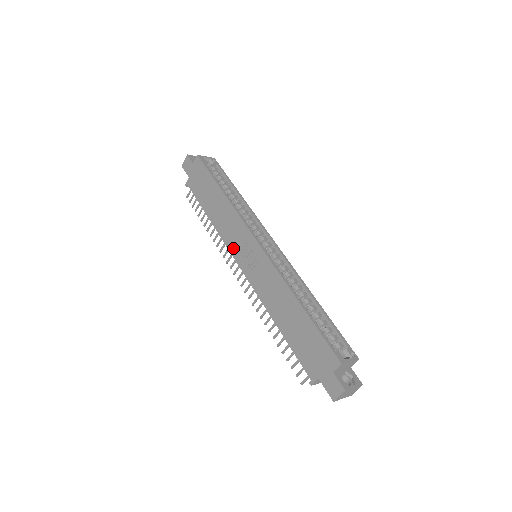
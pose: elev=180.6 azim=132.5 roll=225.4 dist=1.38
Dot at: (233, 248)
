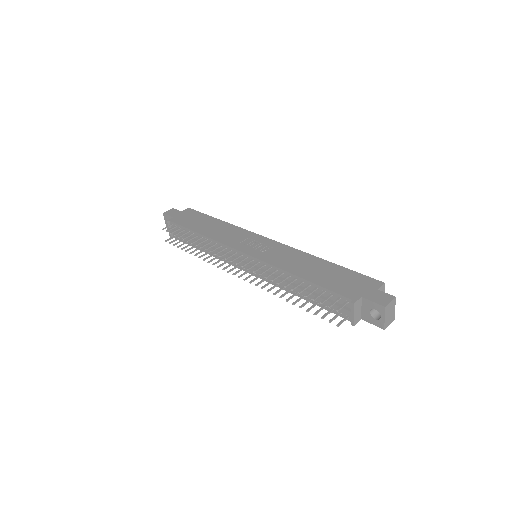
Dot at: (235, 244)
